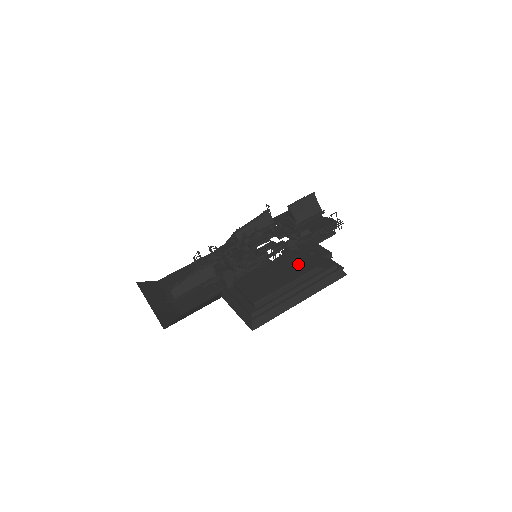
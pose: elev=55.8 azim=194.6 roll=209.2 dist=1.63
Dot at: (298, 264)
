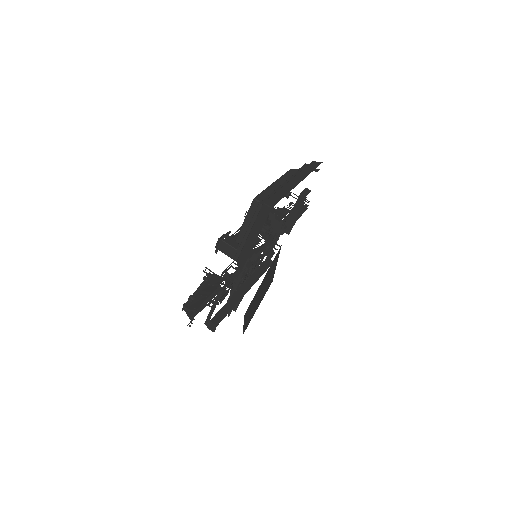
Dot at: occluded
